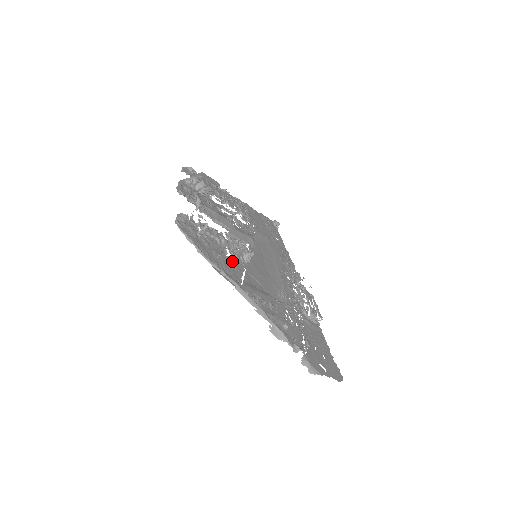
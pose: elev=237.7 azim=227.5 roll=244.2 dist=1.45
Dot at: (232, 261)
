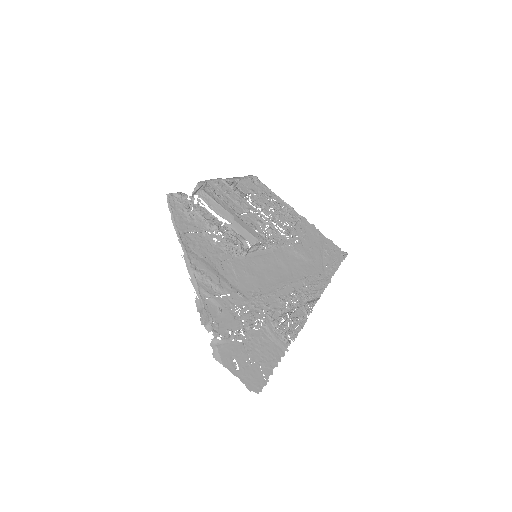
Dot at: (215, 245)
